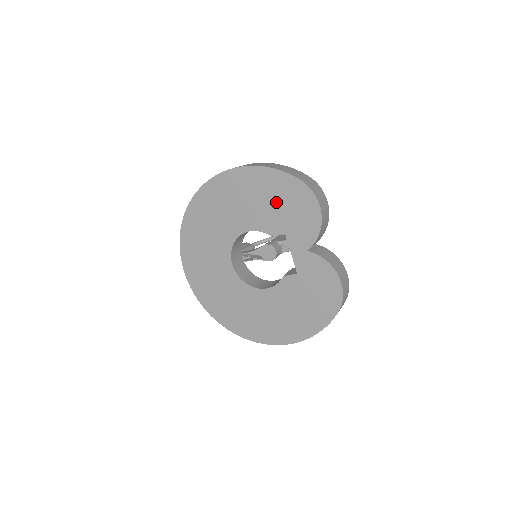
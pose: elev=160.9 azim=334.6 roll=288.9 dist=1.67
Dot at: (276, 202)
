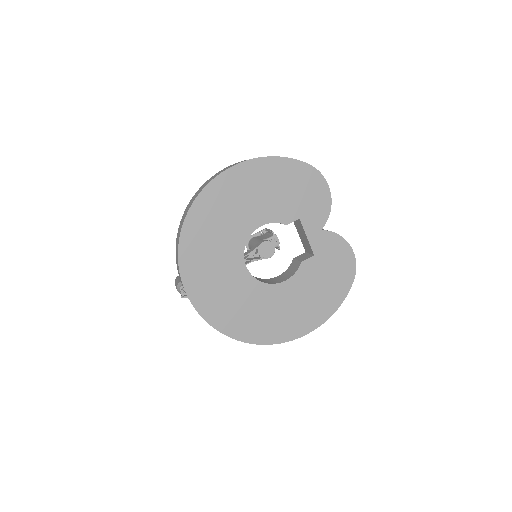
Dot at: (288, 189)
